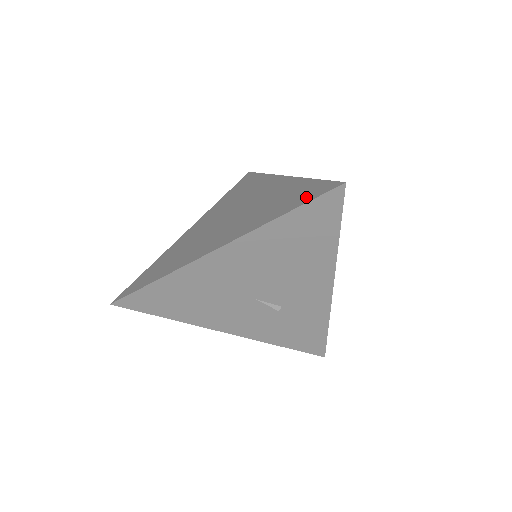
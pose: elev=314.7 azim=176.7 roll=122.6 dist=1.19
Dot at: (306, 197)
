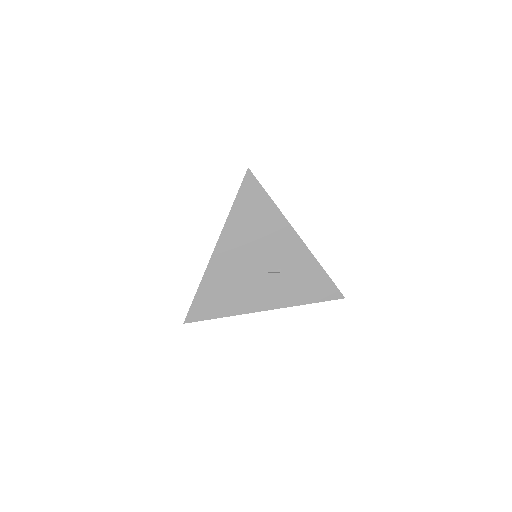
Dot at: occluded
